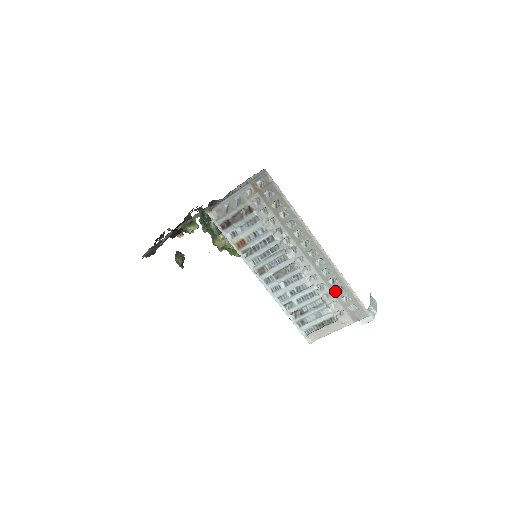
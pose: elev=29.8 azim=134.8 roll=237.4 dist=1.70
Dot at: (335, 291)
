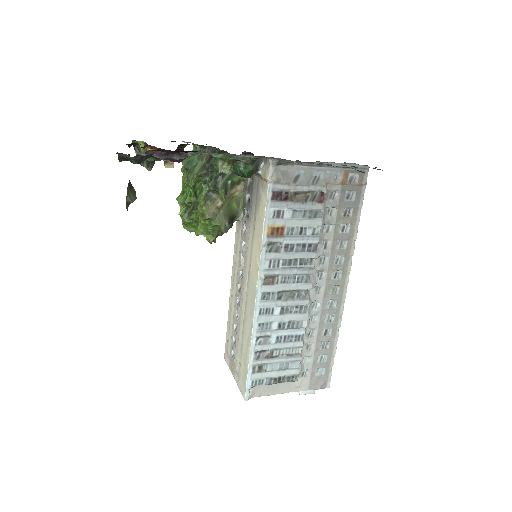
Dot at: (319, 345)
